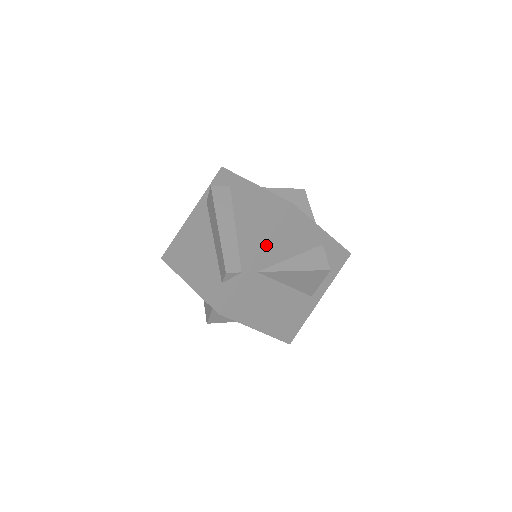
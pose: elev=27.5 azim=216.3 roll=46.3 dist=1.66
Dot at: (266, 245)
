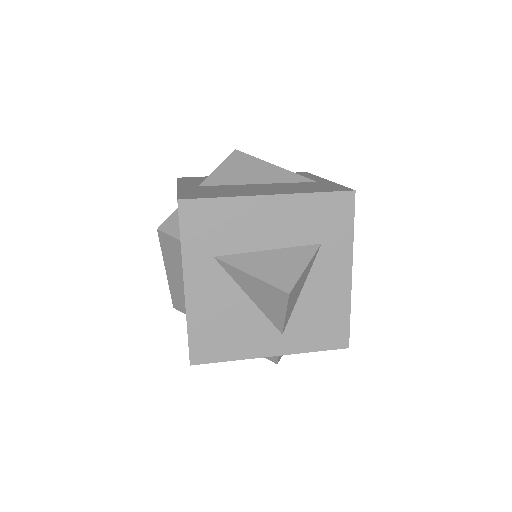
Dot at: occluded
